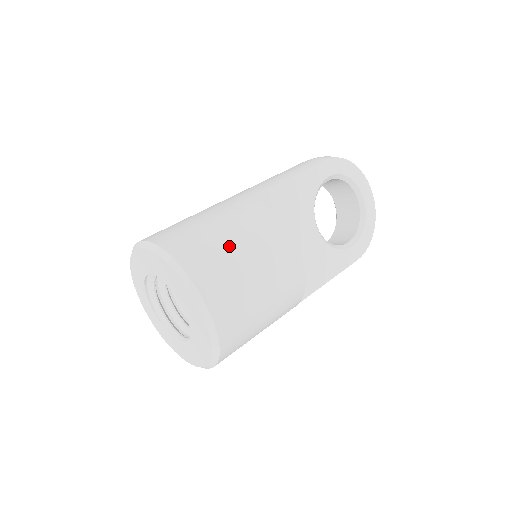
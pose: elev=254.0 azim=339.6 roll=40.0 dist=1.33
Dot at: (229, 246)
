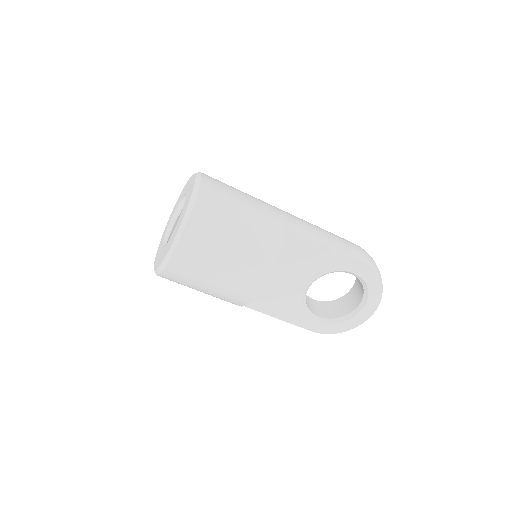
Dot at: (228, 236)
